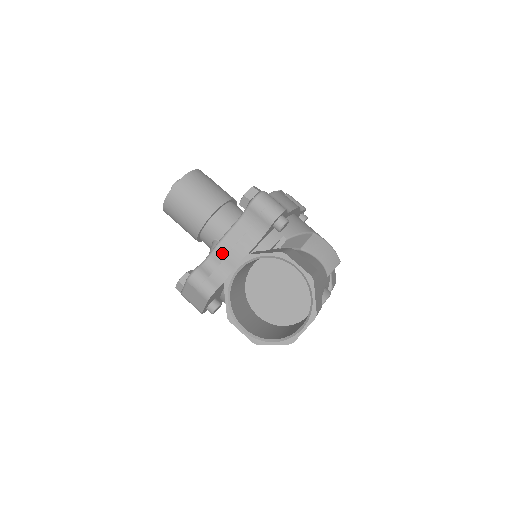
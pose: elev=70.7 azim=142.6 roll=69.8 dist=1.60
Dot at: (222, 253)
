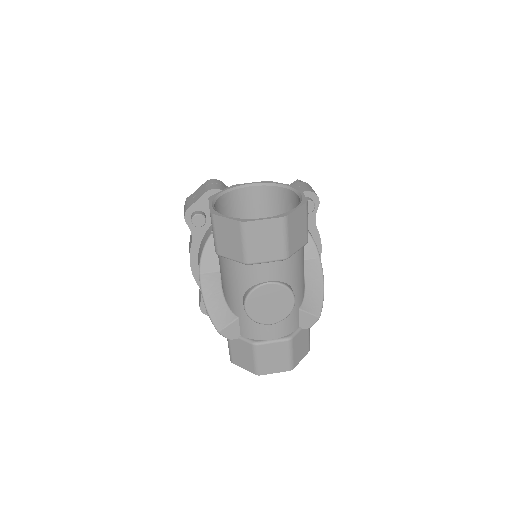
Dot at: occluded
